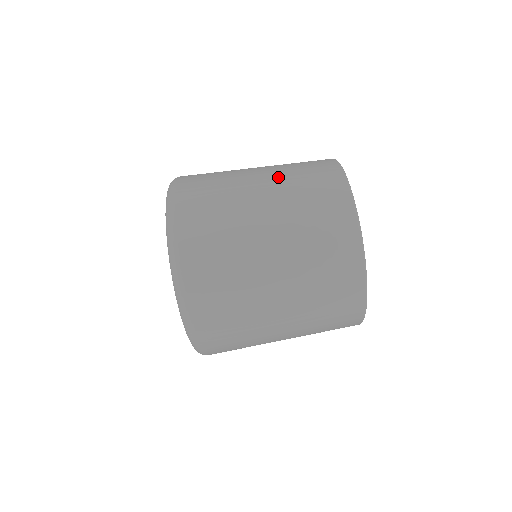
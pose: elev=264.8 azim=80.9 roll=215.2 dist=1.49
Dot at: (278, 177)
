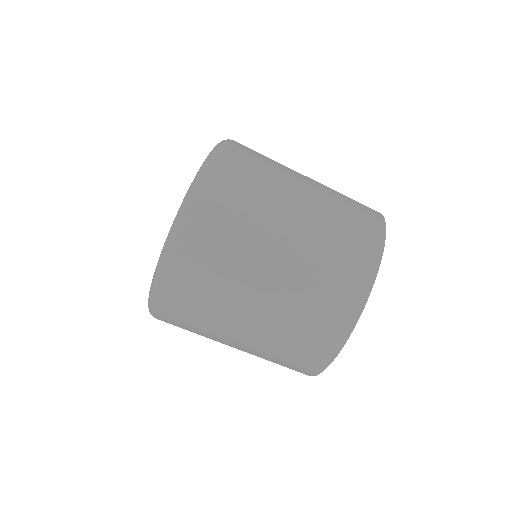
Dot at: (325, 190)
